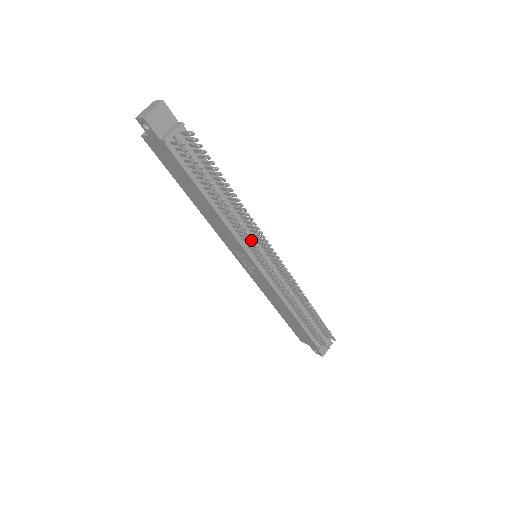
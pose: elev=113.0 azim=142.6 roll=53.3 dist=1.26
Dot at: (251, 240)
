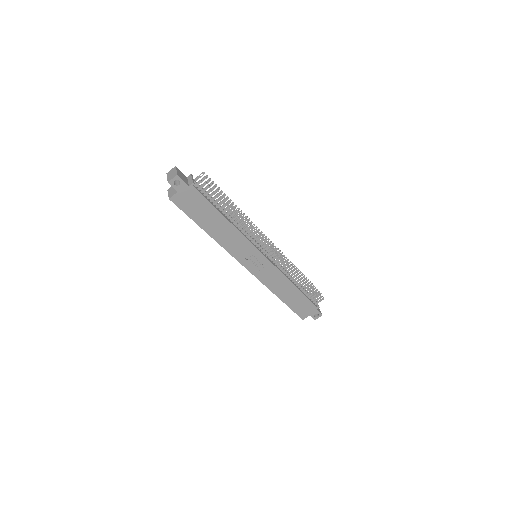
Dot at: (256, 232)
